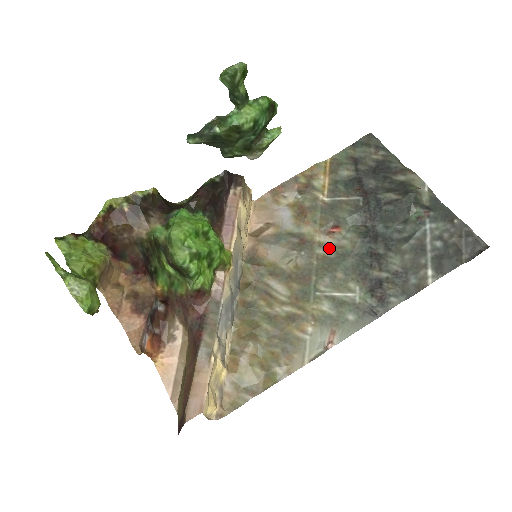
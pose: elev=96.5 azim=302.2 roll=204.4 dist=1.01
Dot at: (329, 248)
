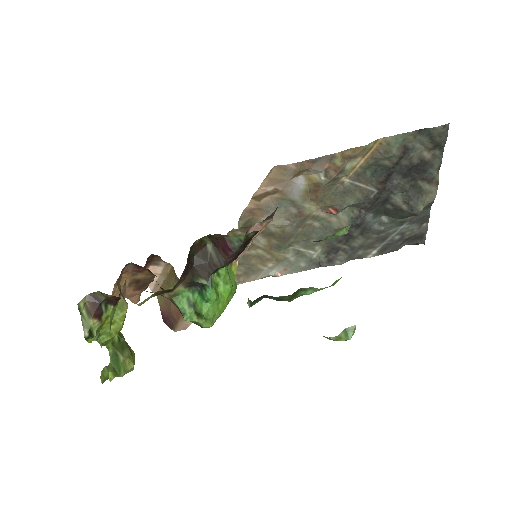
Dot at: (319, 219)
